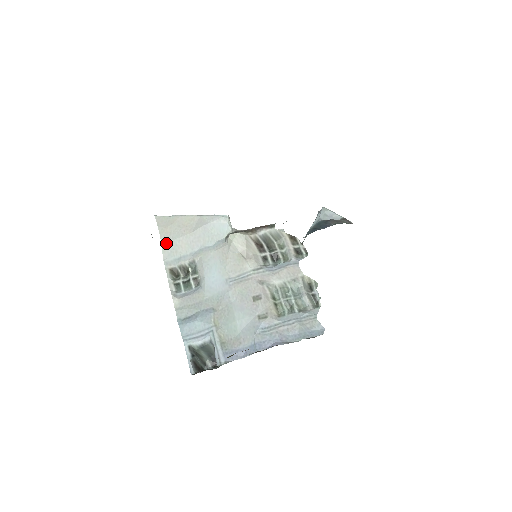
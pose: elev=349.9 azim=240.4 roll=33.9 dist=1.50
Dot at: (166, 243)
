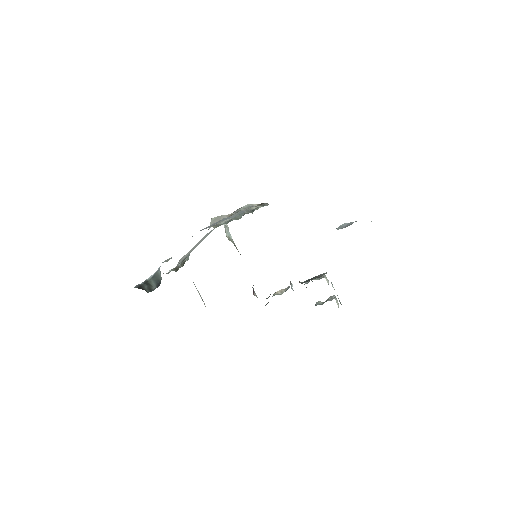
Dot at: (182, 258)
